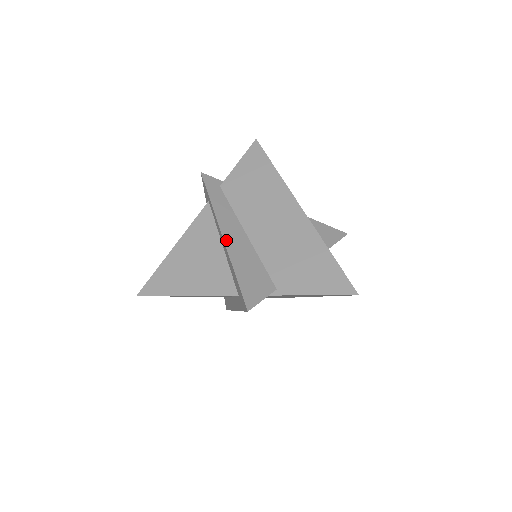
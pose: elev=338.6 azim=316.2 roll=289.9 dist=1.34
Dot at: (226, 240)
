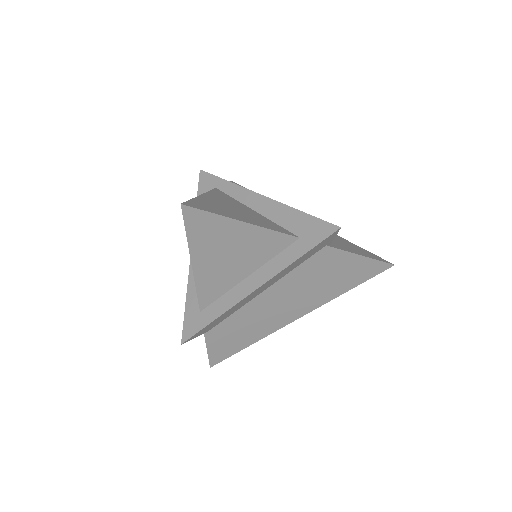
Dot at: (268, 199)
